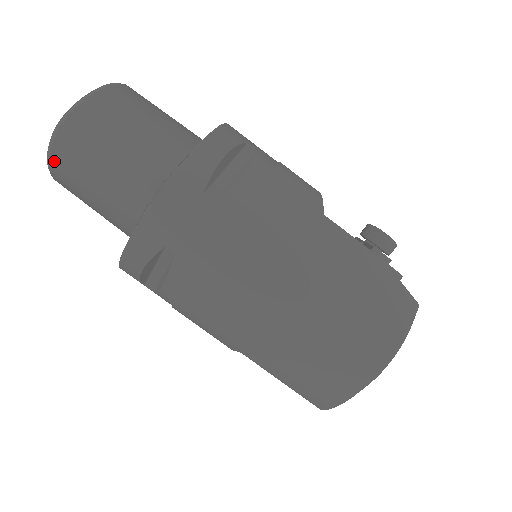
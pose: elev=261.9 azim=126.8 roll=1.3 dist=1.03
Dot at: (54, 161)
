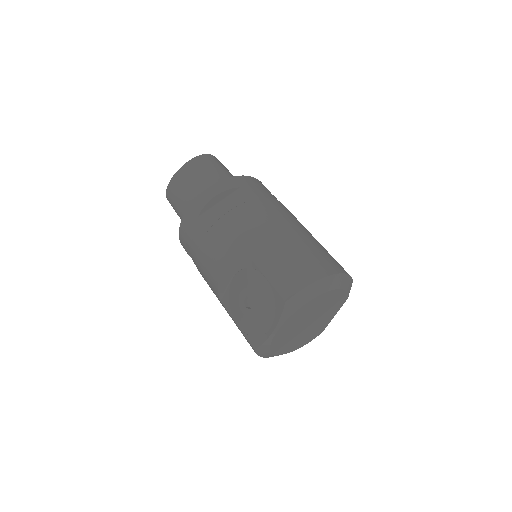
Dot at: (192, 162)
